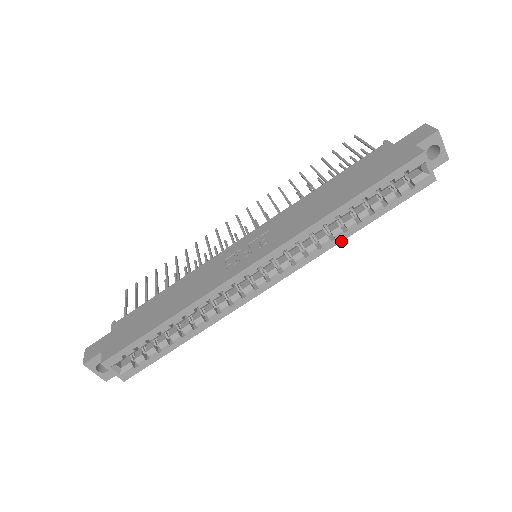
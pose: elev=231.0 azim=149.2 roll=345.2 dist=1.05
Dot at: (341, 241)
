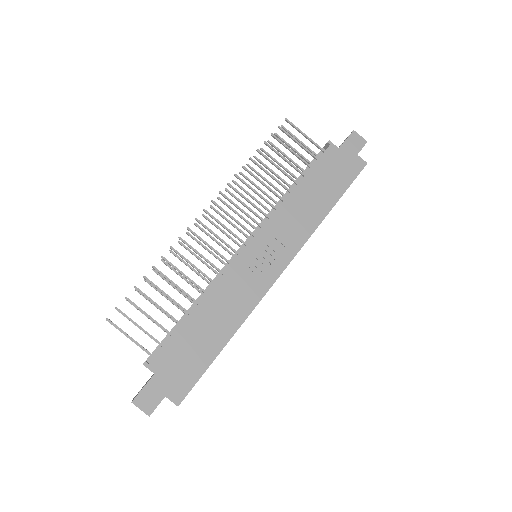
Dot at: occluded
